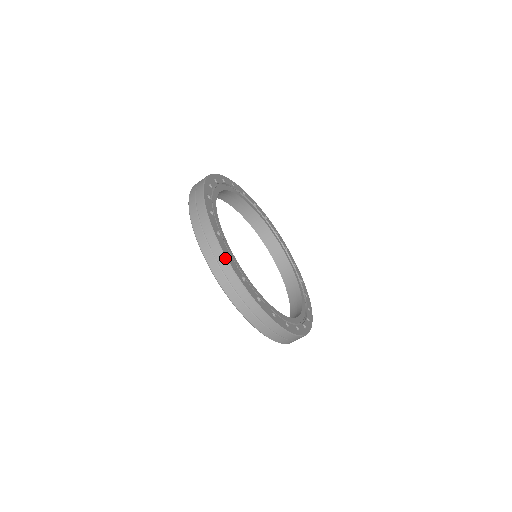
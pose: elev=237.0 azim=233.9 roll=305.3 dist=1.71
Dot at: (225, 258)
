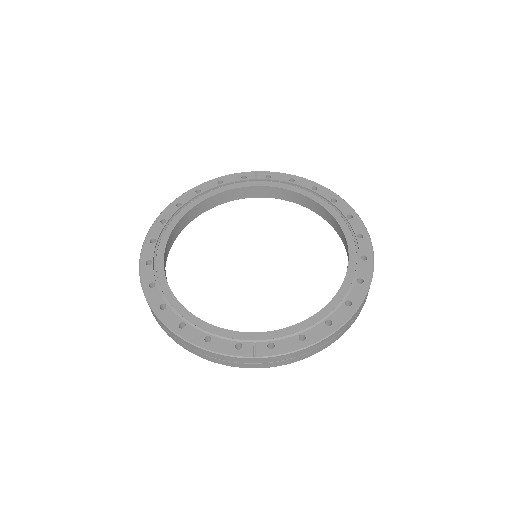
Dot at: (238, 358)
